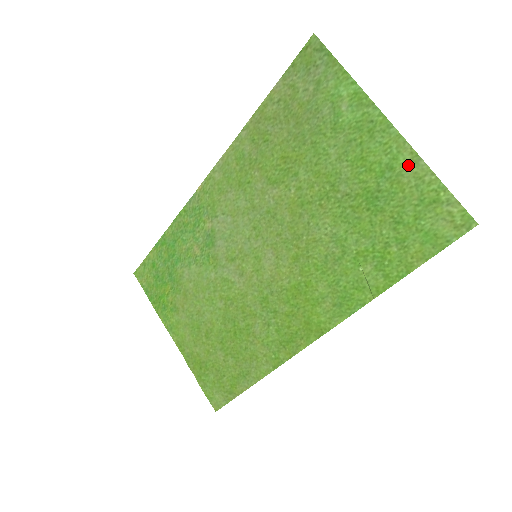
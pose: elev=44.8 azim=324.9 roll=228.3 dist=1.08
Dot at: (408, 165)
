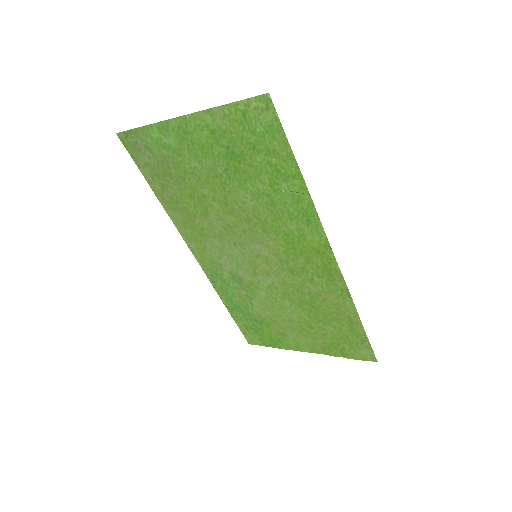
Dot at: (214, 119)
